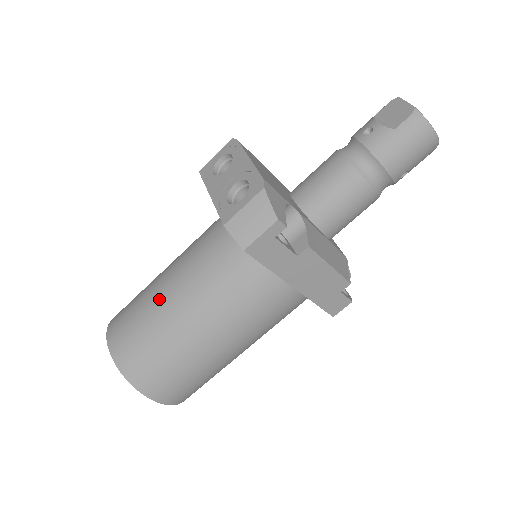
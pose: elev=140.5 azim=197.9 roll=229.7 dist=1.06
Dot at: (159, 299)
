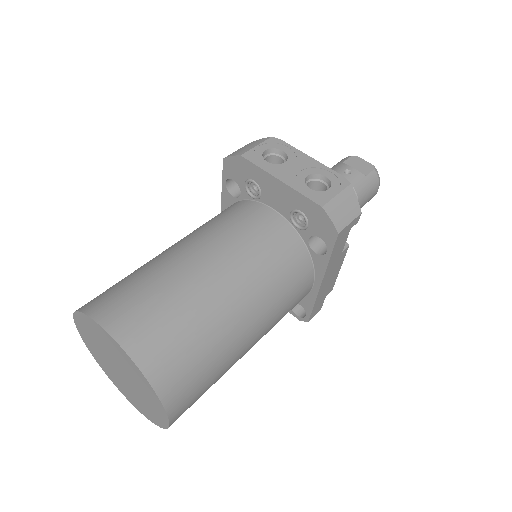
Dot at: (197, 282)
